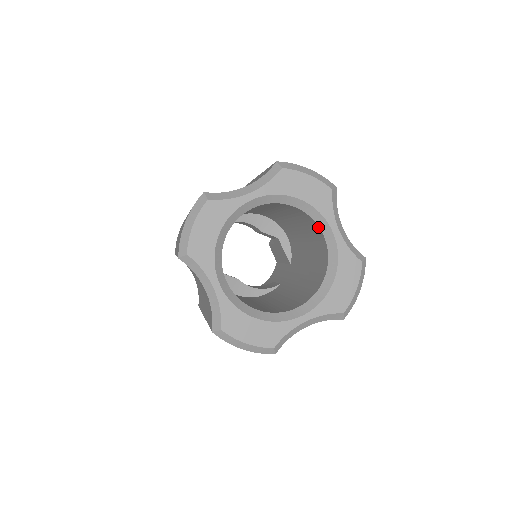
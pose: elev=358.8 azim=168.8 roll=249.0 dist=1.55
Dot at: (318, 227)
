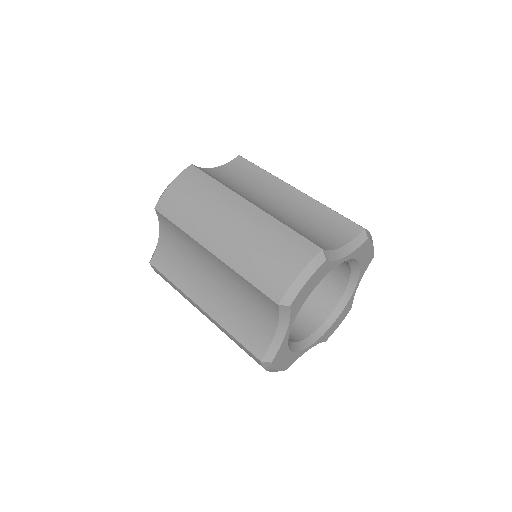
Dot at: (348, 279)
